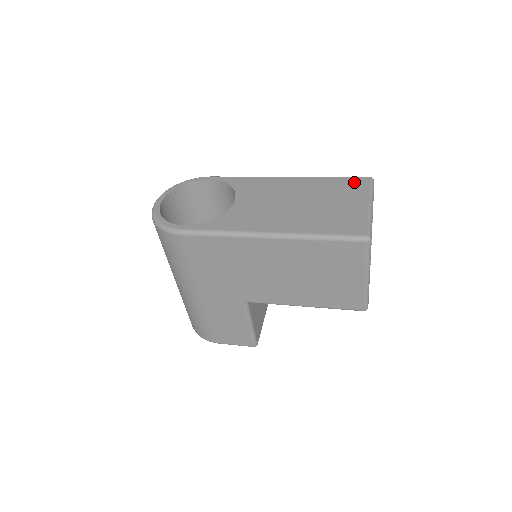
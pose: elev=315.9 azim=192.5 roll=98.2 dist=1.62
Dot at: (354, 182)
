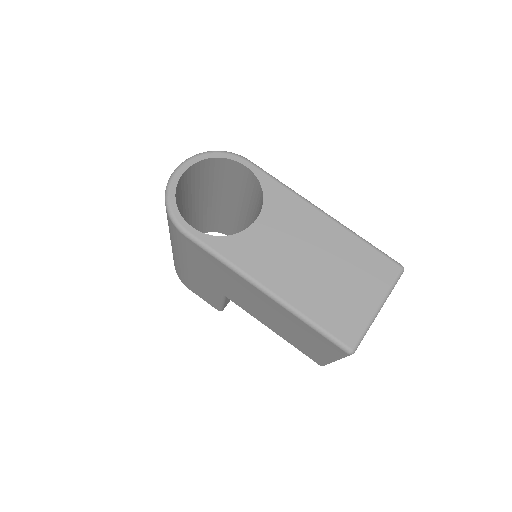
Dot at: (383, 265)
